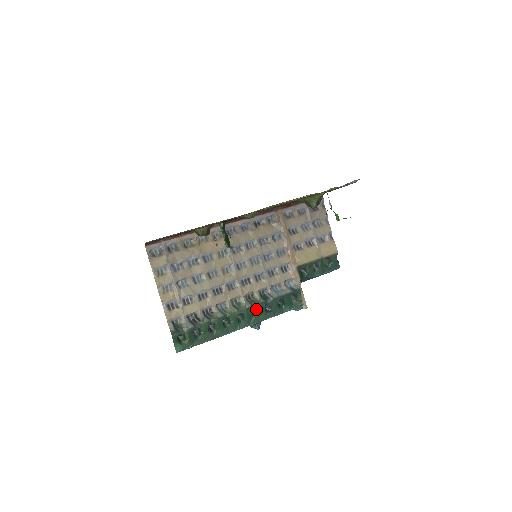
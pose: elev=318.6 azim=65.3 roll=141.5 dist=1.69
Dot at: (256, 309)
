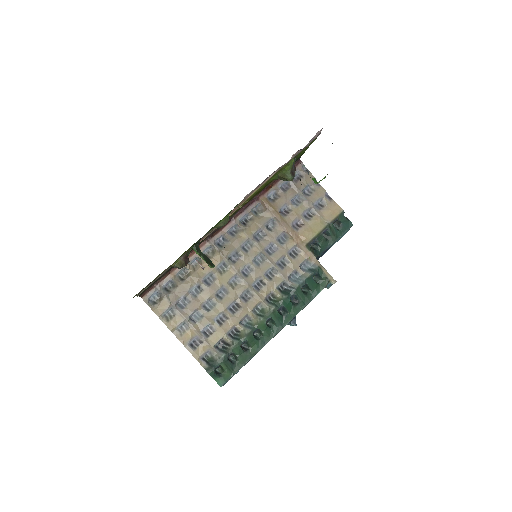
Dot at: (282, 308)
